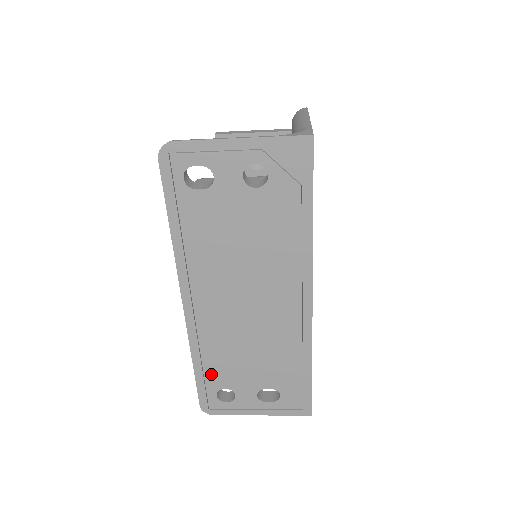
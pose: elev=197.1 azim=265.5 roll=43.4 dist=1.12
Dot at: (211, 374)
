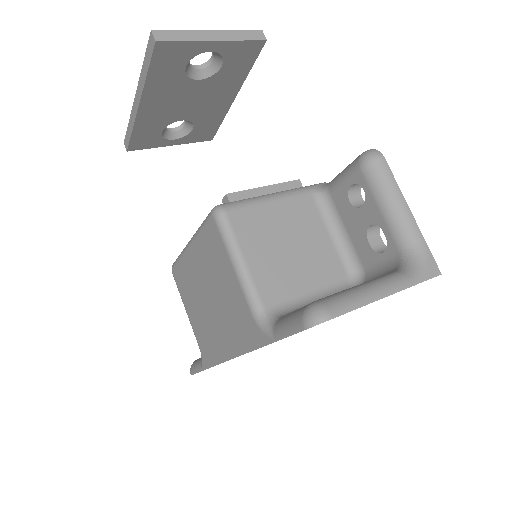
Dot at: occluded
